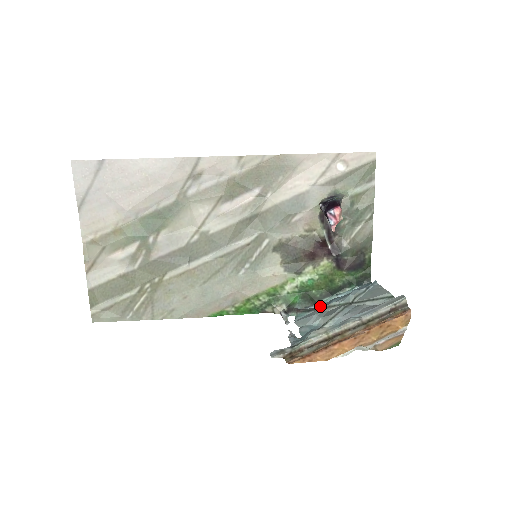
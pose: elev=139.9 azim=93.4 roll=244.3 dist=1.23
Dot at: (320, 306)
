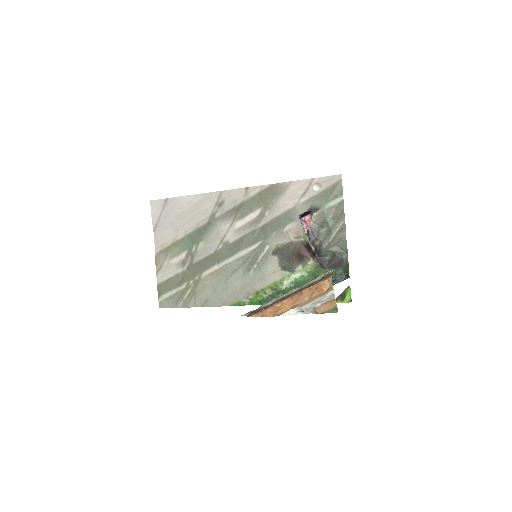
Dot at: occluded
